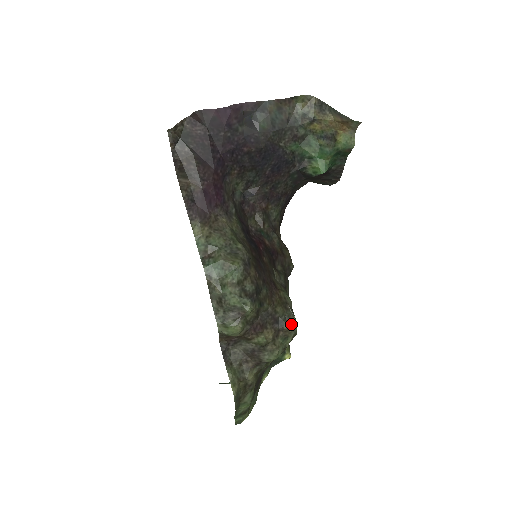
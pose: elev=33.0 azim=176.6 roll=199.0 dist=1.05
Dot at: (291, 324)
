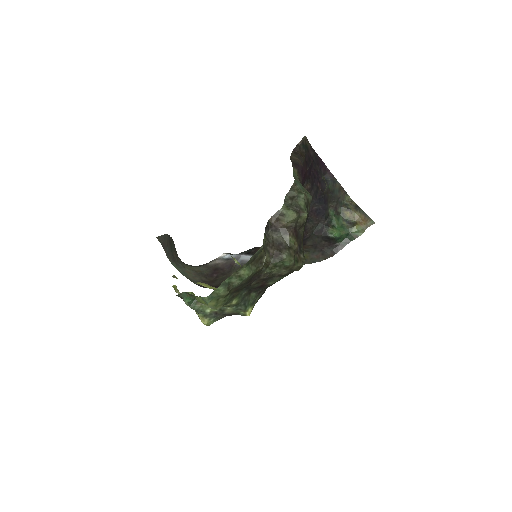
Dot at: (304, 258)
